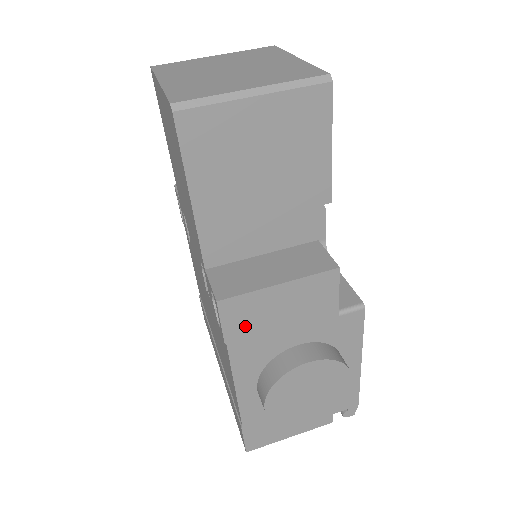
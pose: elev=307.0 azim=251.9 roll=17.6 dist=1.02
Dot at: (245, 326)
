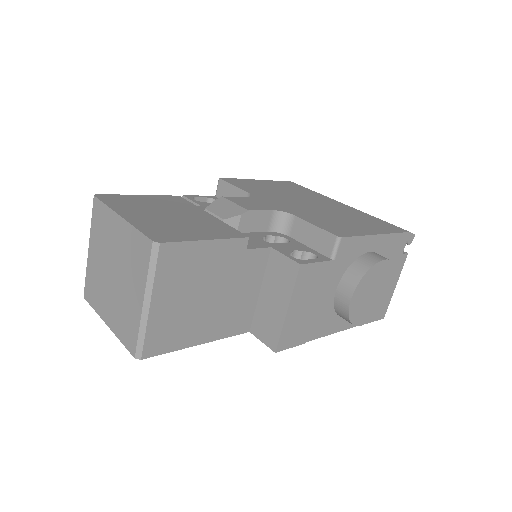
Dot at: (301, 331)
